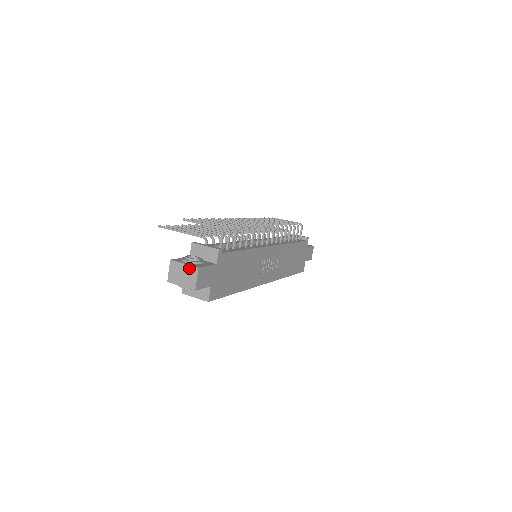
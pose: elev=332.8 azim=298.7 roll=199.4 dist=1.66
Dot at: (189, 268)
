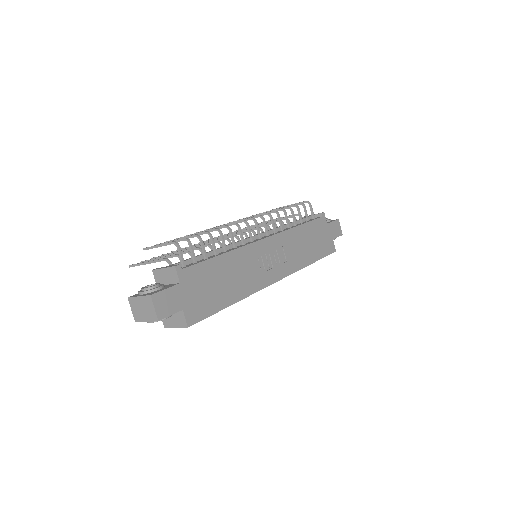
Dot at: (144, 299)
